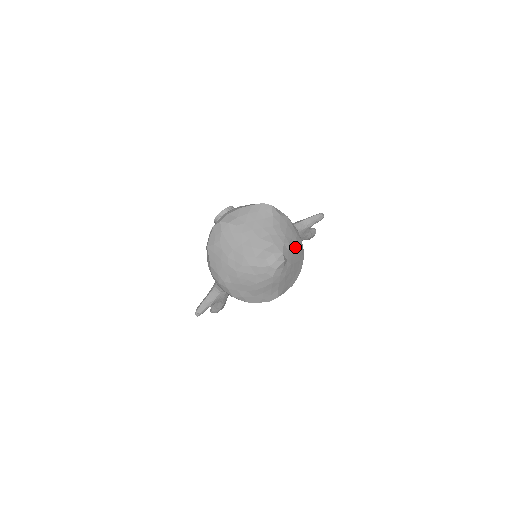
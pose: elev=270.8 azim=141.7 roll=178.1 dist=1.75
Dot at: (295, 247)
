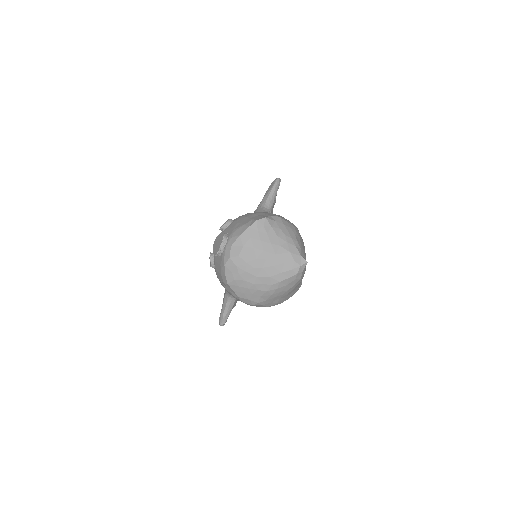
Dot at: (300, 240)
